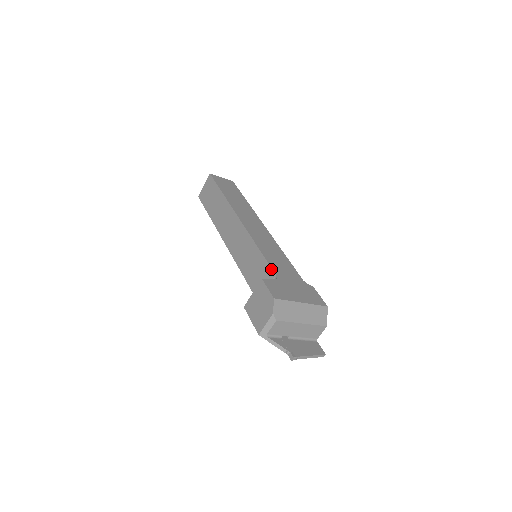
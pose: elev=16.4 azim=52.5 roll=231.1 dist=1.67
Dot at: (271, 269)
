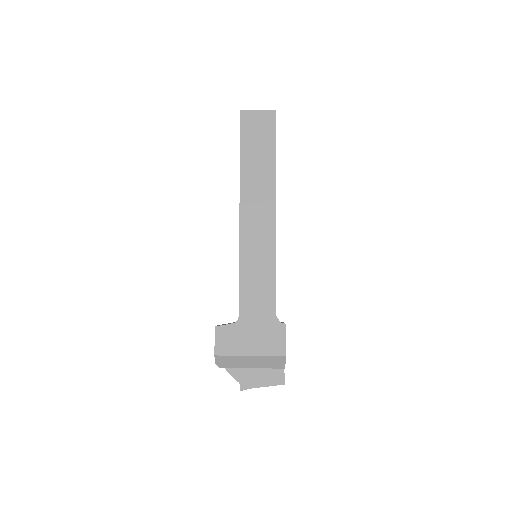
Dot at: occluded
